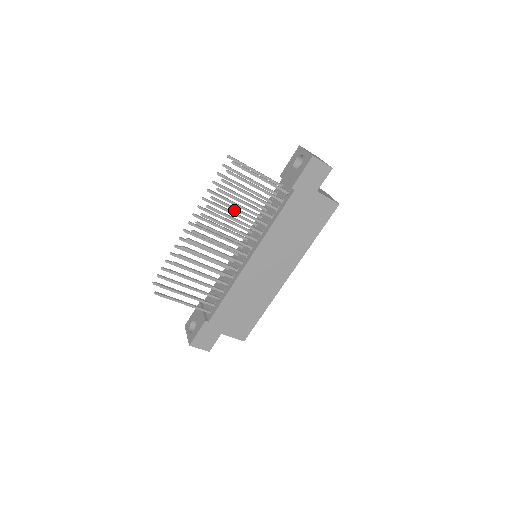
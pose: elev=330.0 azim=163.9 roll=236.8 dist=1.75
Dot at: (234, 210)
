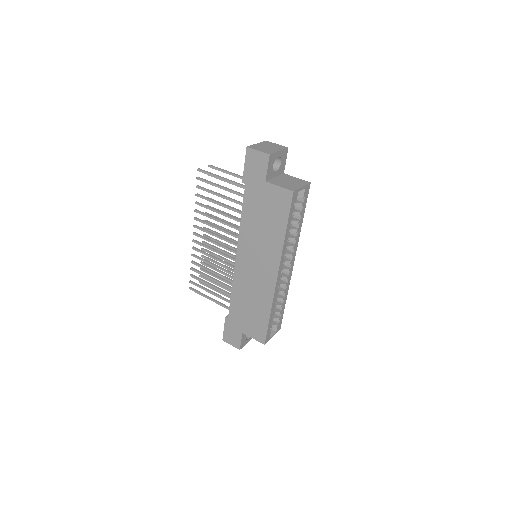
Dot at: (214, 211)
